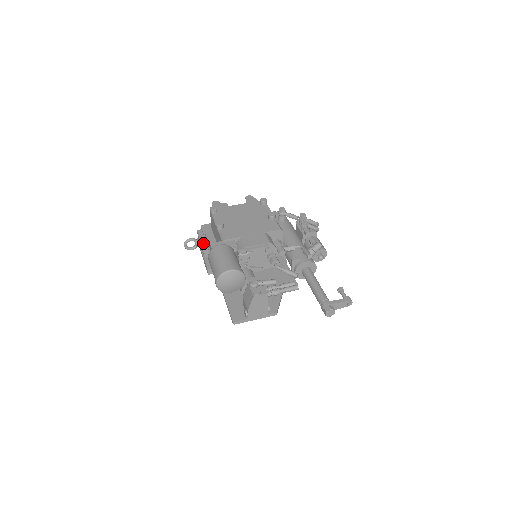
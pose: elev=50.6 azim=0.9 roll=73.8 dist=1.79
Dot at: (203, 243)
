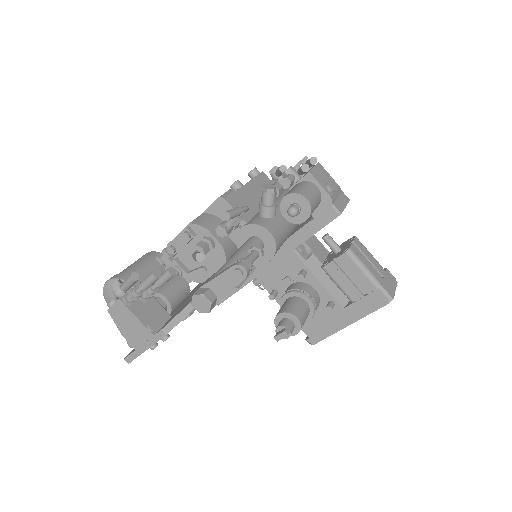
Dot at: occluded
